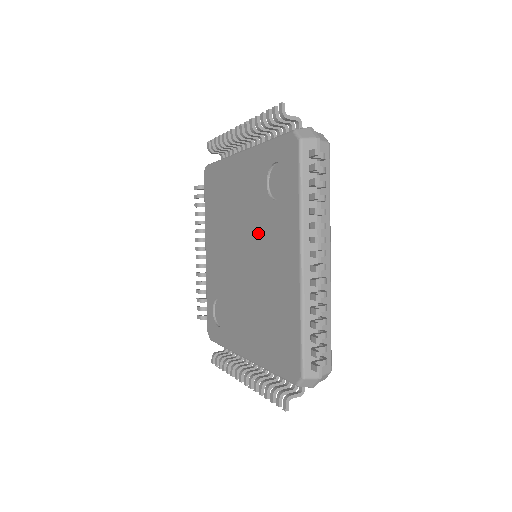
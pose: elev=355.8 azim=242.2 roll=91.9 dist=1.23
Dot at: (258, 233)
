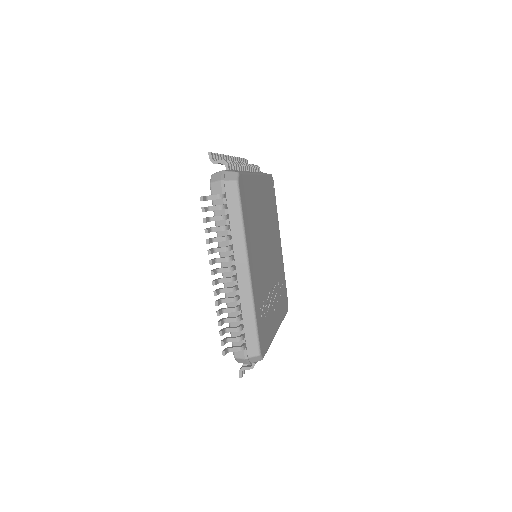
Dot at: occluded
